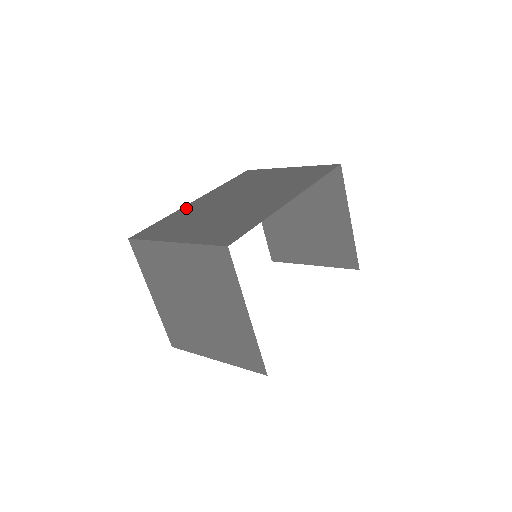
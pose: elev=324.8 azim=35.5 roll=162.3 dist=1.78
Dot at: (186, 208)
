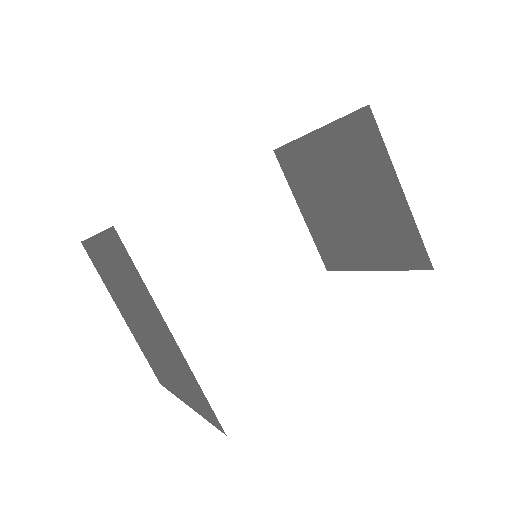
Dot at: occluded
